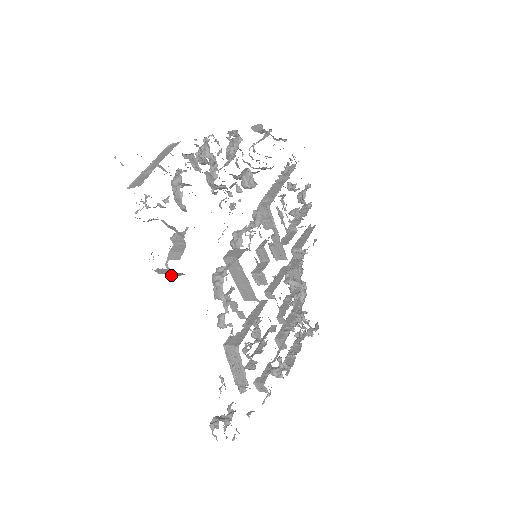
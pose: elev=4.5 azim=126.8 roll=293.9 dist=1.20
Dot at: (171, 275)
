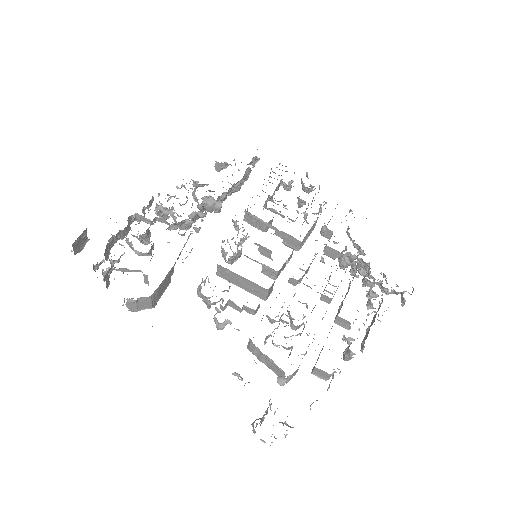
Dot at: (150, 308)
